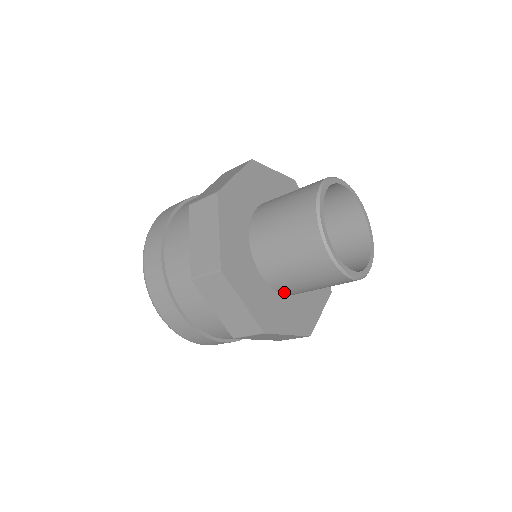
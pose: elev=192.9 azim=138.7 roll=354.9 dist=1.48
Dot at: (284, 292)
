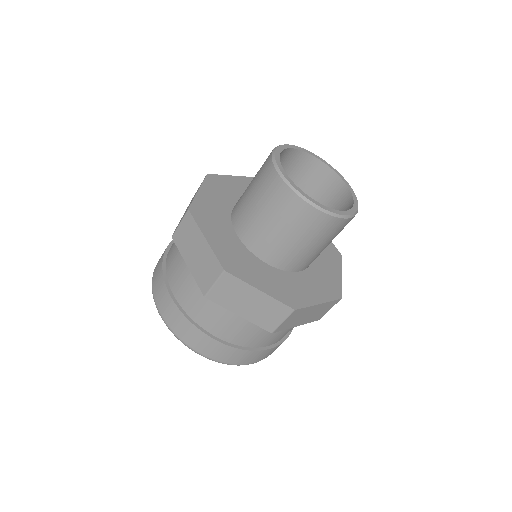
Dot at: (262, 254)
